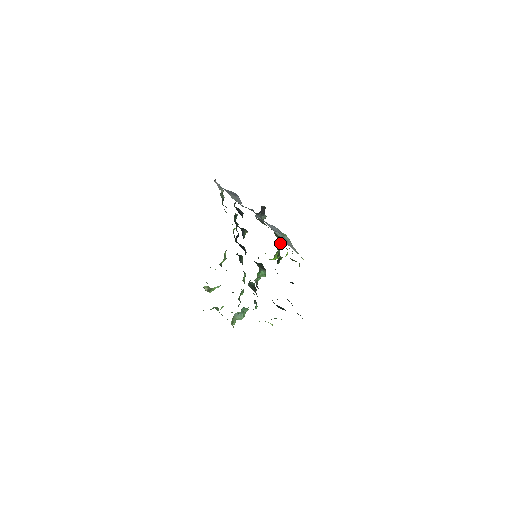
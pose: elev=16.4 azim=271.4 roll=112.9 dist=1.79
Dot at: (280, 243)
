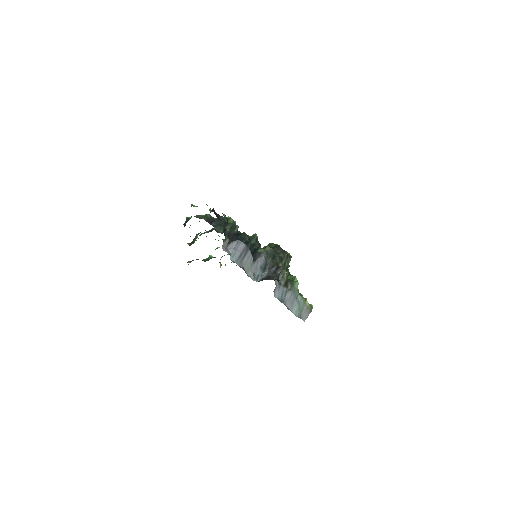
Dot at: occluded
